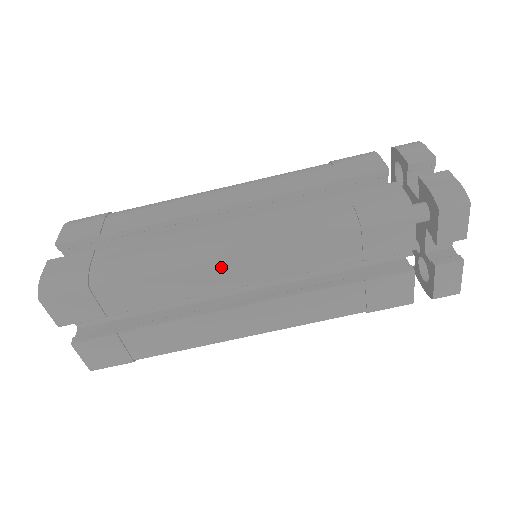
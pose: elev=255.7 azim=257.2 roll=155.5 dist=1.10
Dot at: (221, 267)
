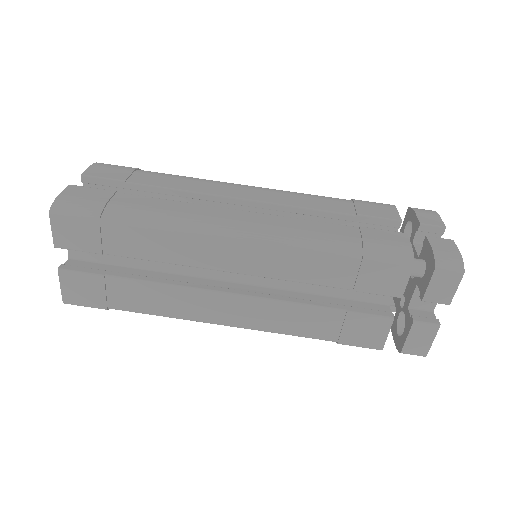
Dot at: (226, 247)
